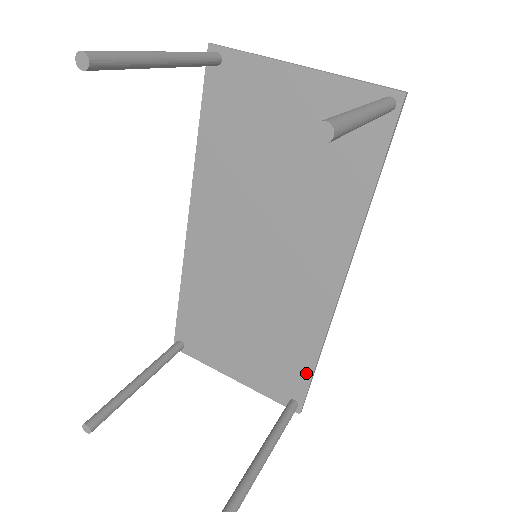
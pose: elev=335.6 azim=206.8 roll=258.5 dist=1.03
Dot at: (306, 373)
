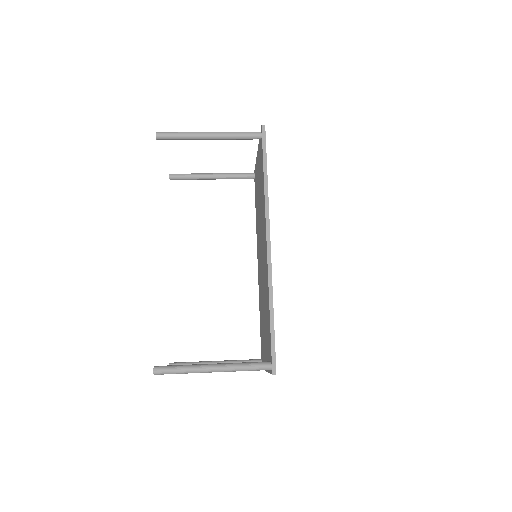
Dot at: (270, 328)
